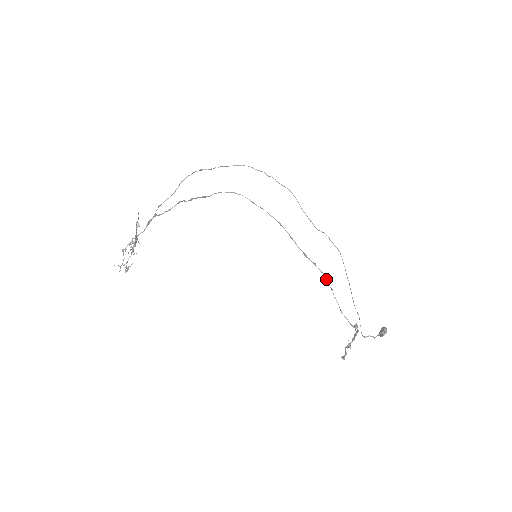
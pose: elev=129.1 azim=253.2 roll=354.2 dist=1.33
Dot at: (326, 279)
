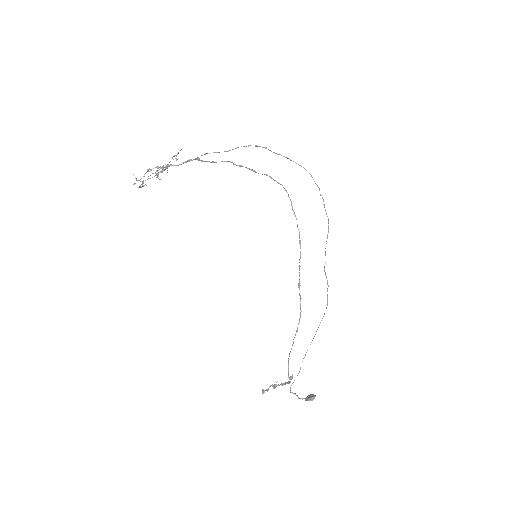
Dot at: (299, 318)
